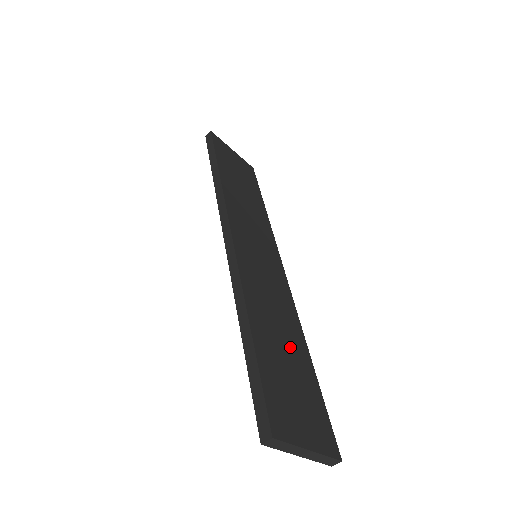
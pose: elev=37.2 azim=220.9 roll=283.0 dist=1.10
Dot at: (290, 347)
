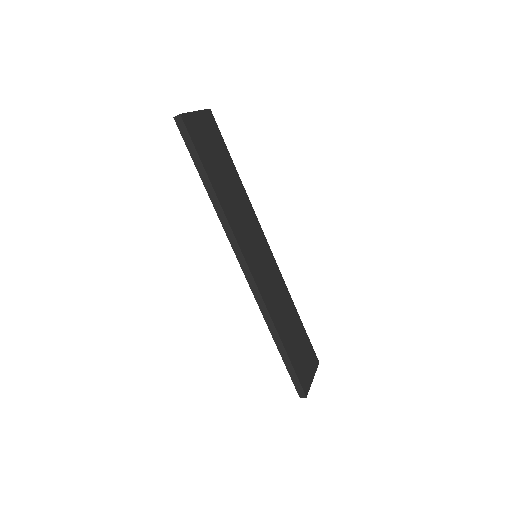
Dot at: (292, 322)
